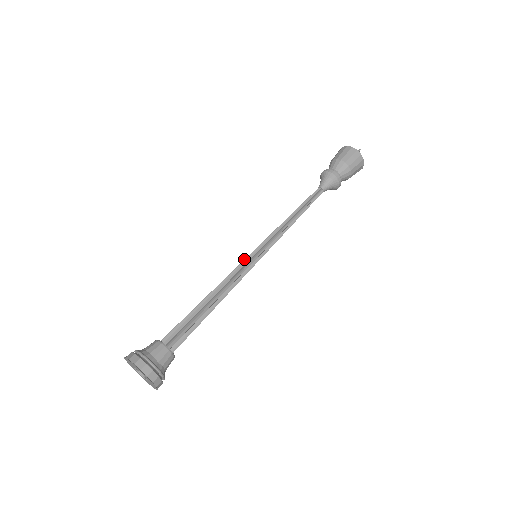
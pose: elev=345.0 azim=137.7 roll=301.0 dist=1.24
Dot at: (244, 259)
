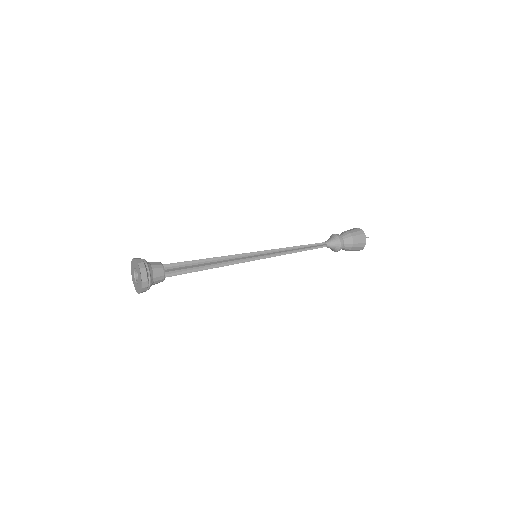
Dot at: occluded
